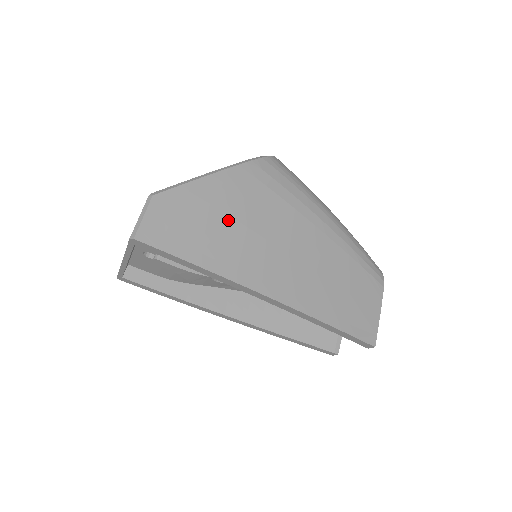
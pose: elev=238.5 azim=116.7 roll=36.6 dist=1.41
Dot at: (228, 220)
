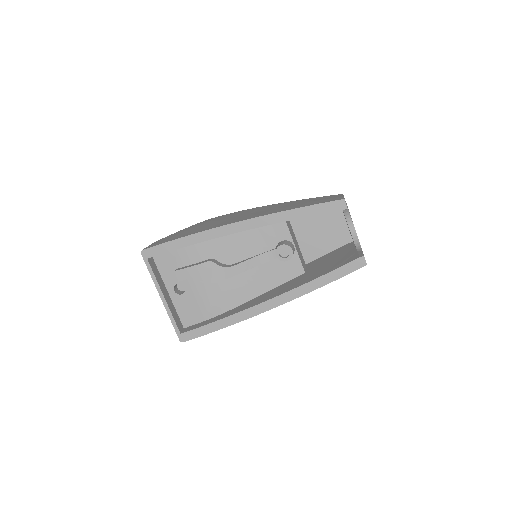
Dot at: occluded
